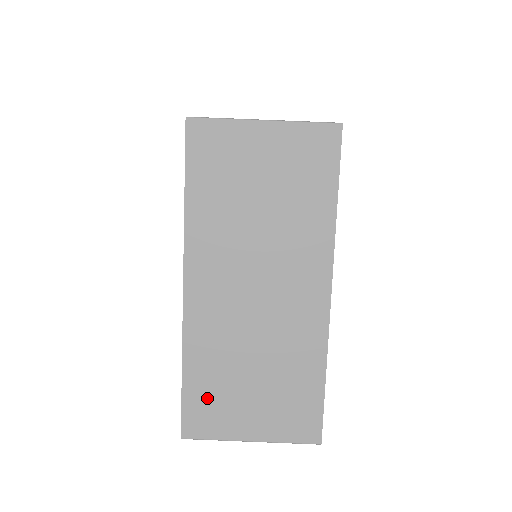
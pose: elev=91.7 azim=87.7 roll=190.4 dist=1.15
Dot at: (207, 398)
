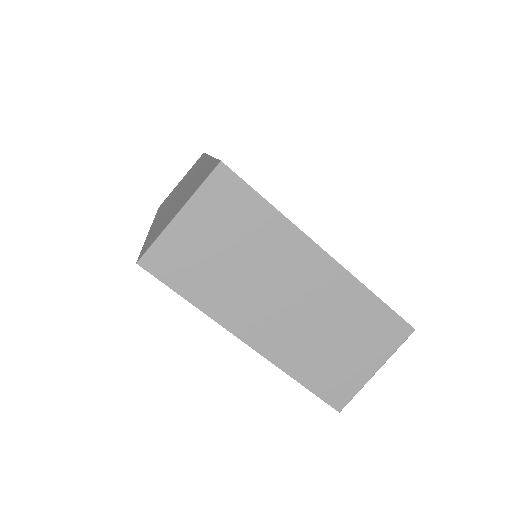
Dot at: (328, 379)
